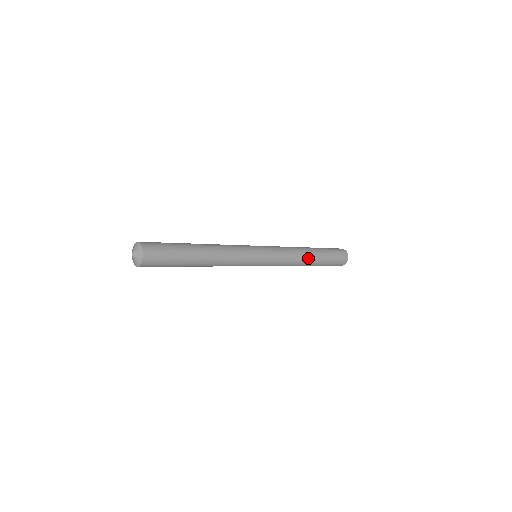
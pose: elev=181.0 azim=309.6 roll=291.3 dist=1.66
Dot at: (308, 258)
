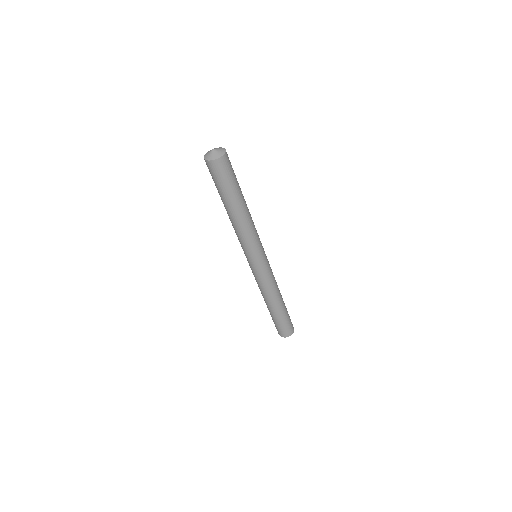
Dot at: (277, 300)
